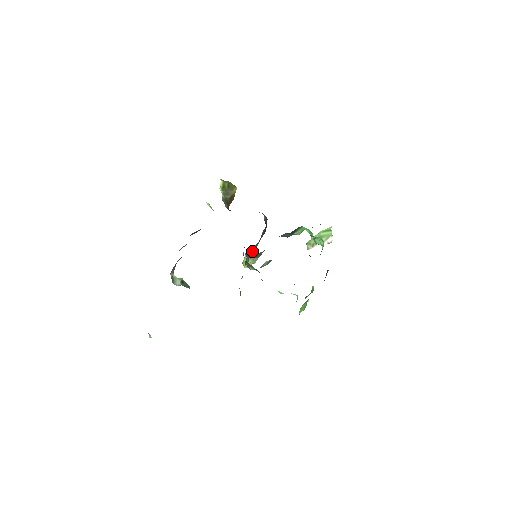
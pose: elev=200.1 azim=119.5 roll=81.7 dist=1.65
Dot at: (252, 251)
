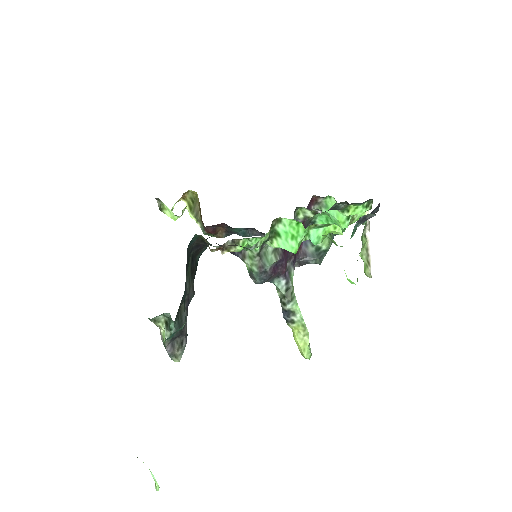
Dot at: (279, 295)
